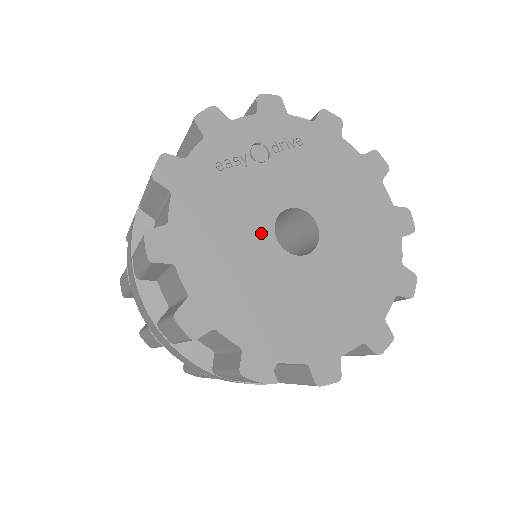
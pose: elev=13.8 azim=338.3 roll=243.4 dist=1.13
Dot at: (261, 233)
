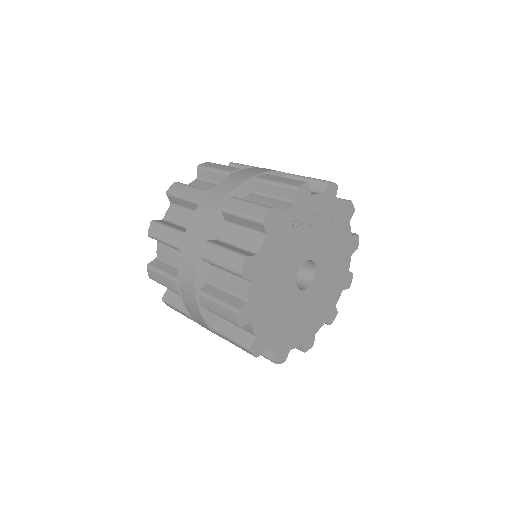
Dot at: (292, 272)
